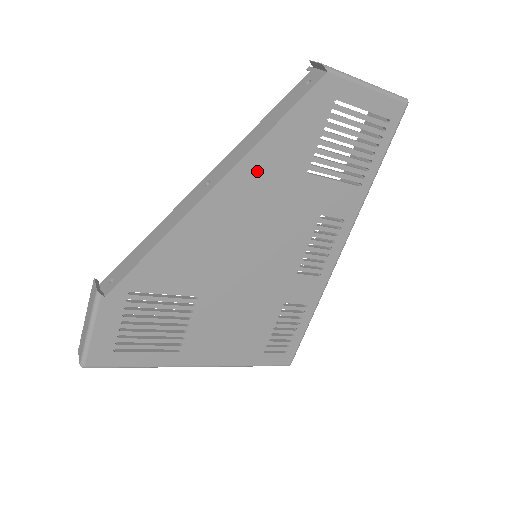
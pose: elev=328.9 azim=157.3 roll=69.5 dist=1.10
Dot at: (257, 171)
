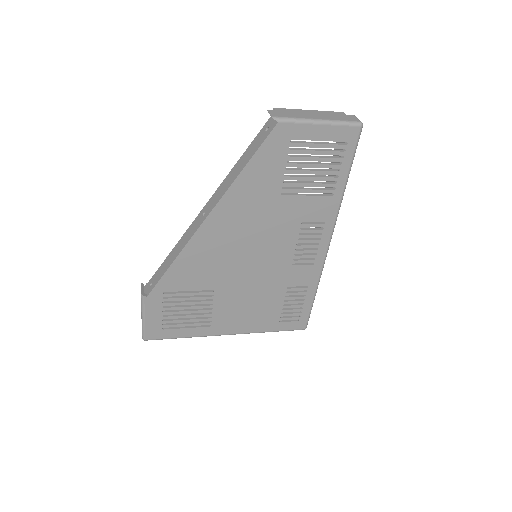
Dot at: (238, 202)
